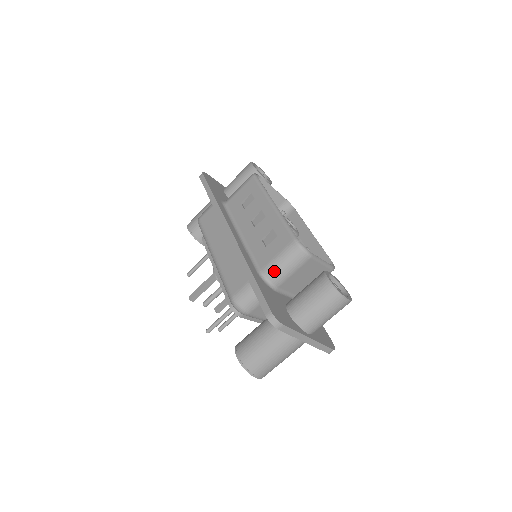
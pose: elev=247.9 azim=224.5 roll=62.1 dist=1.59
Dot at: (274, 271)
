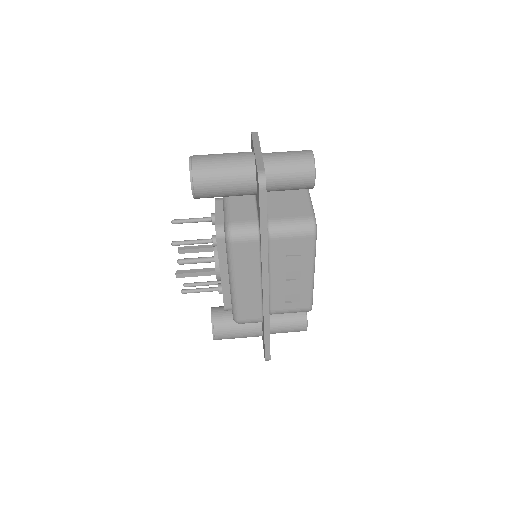
Dot at: occluded
